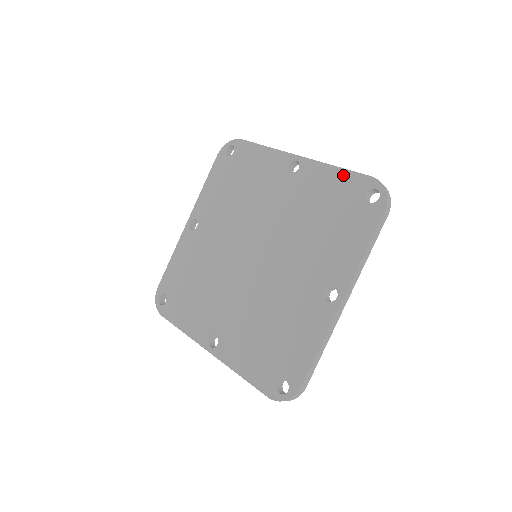
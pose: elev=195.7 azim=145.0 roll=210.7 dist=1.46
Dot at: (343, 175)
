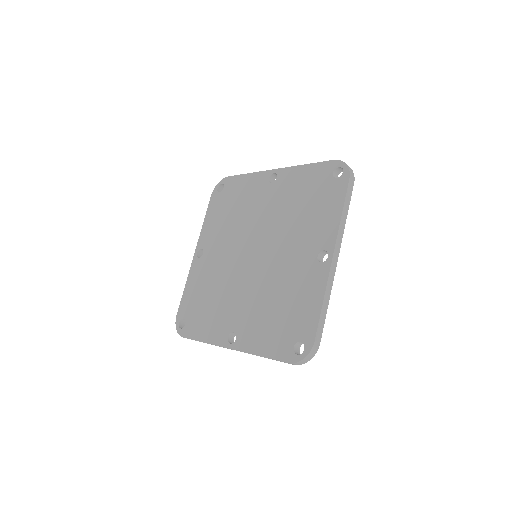
Dot at: (312, 168)
